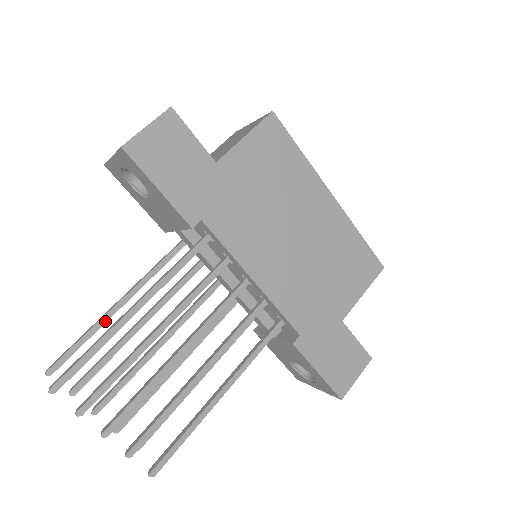
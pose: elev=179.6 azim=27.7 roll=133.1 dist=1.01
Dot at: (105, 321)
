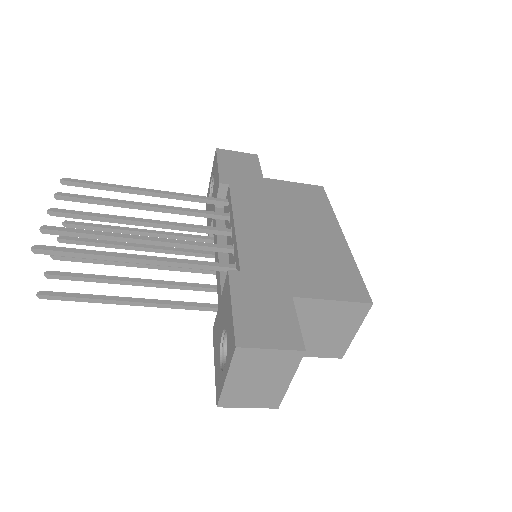
Dot at: (123, 229)
